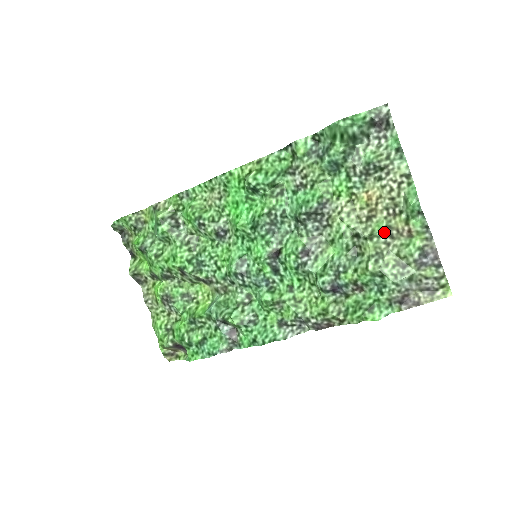
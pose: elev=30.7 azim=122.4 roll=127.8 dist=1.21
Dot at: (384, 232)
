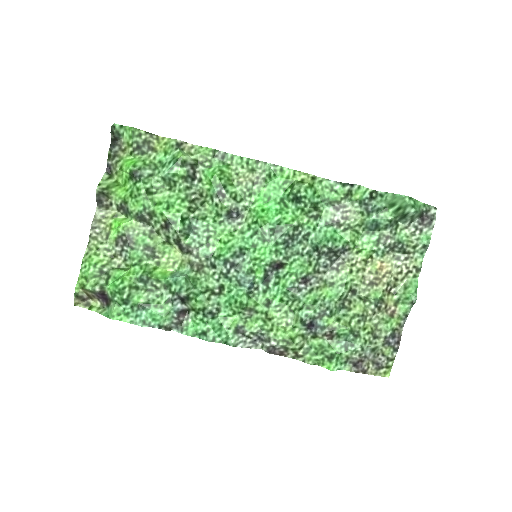
Dot at: (377, 302)
